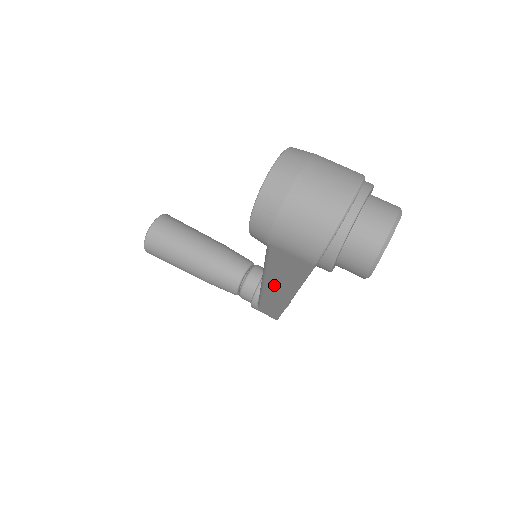
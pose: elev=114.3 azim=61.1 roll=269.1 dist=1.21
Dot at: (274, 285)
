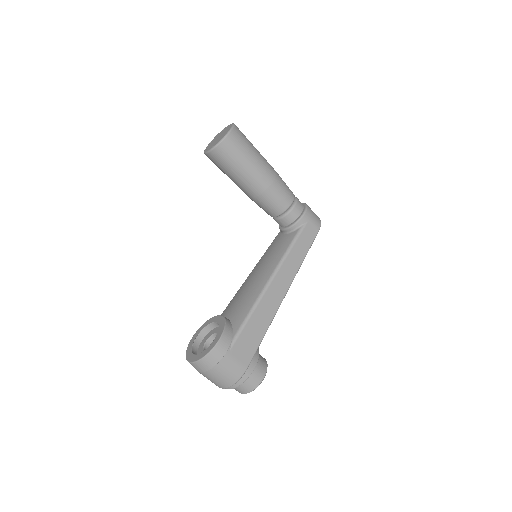
Dot at: occluded
